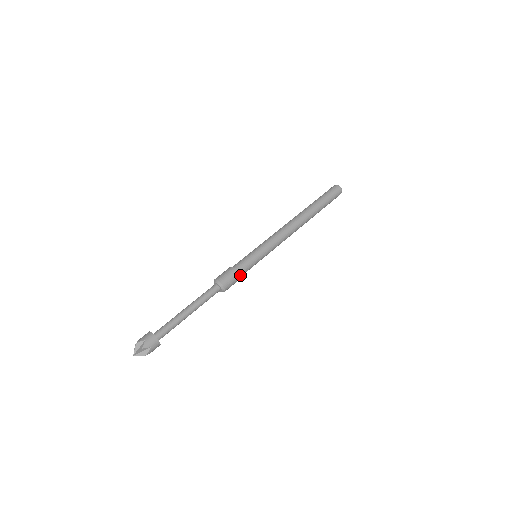
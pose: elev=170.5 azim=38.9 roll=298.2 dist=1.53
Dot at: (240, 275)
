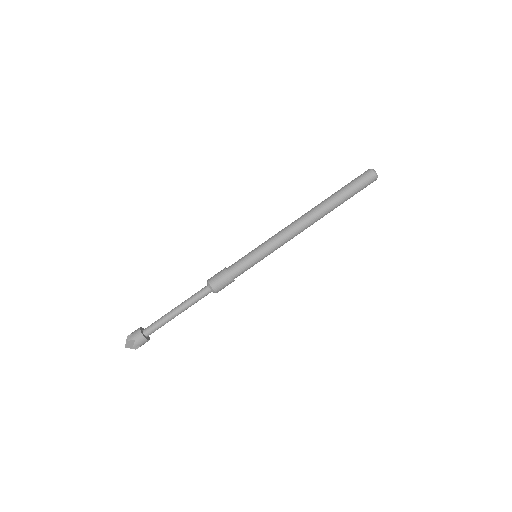
Dot at: occluded
